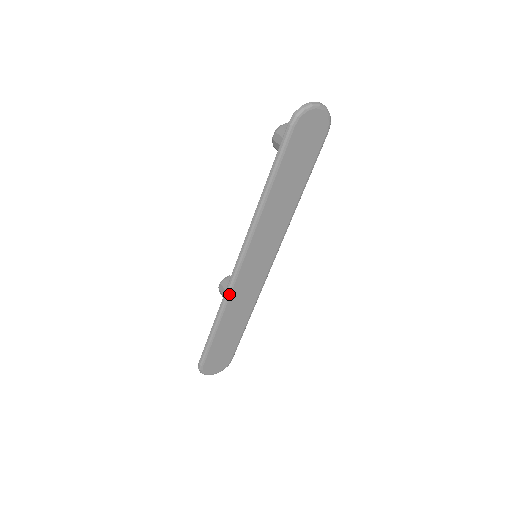
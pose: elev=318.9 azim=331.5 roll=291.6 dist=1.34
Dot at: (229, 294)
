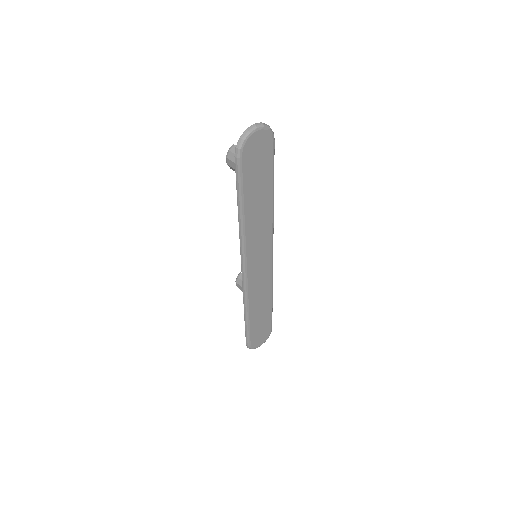
Dot at: (247, 294)
